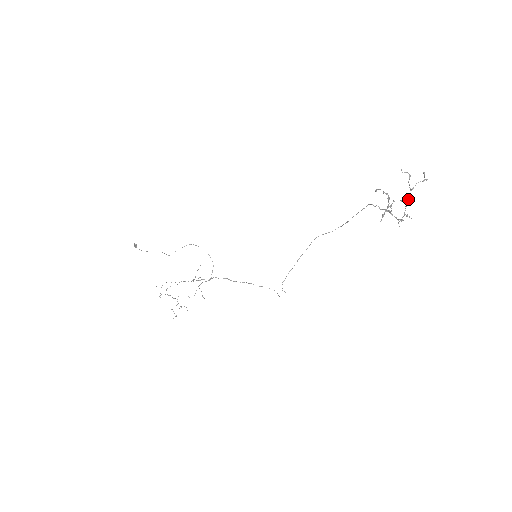
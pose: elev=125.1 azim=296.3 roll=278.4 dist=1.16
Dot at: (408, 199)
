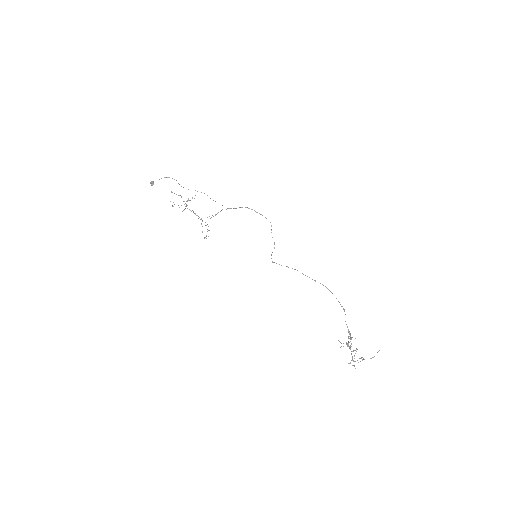
Dot at: (355, 361)
